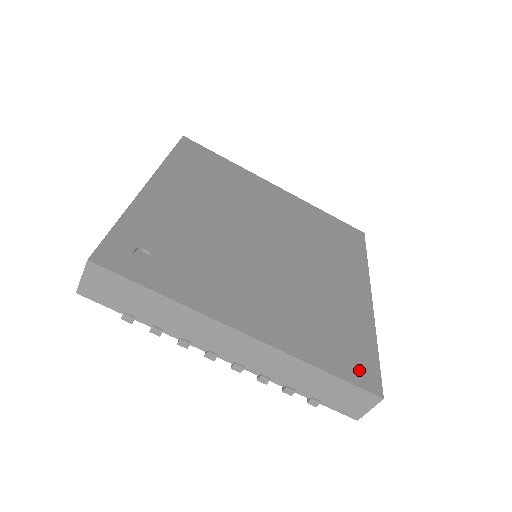
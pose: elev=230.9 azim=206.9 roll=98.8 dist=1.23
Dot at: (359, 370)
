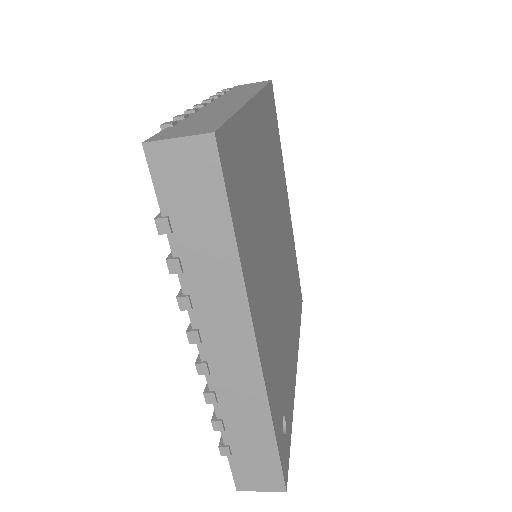
Dot at: (300, 298)
